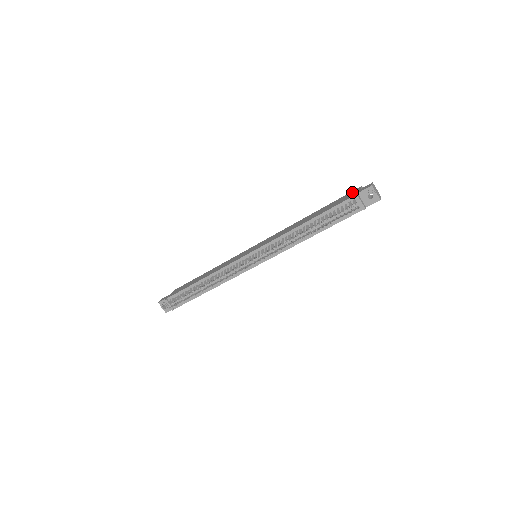
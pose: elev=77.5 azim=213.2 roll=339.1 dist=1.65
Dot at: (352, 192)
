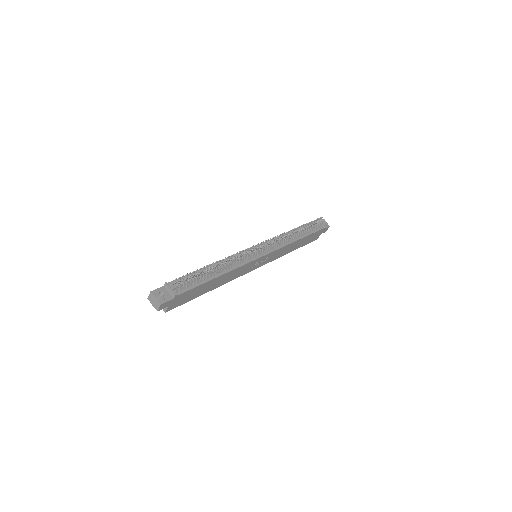
Dot at: occluded
